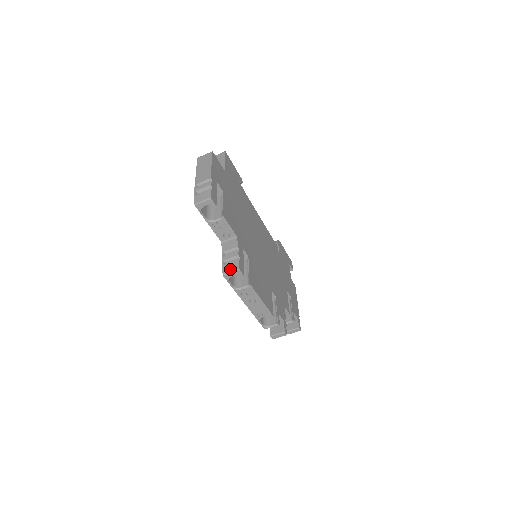
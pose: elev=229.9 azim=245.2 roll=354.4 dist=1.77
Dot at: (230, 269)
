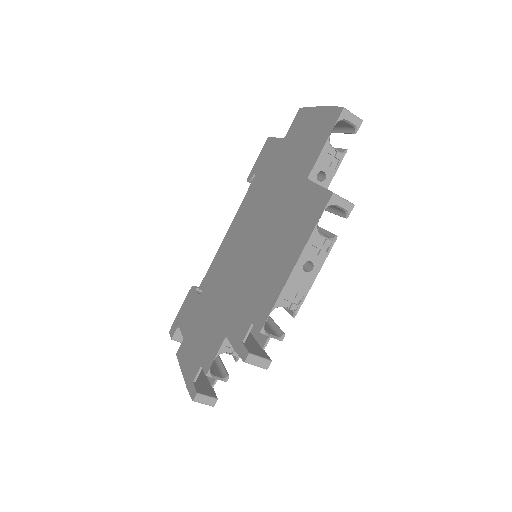
Dot at: occluded
